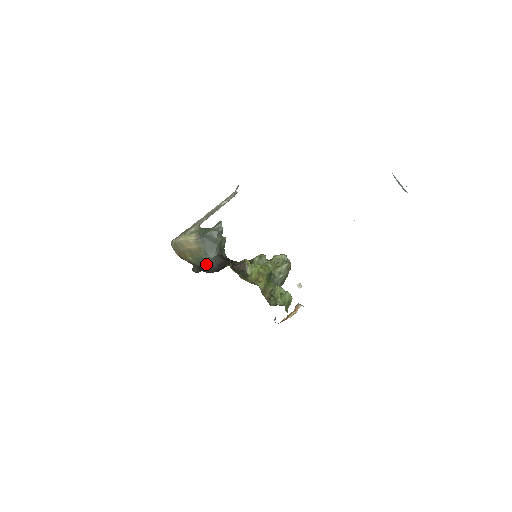
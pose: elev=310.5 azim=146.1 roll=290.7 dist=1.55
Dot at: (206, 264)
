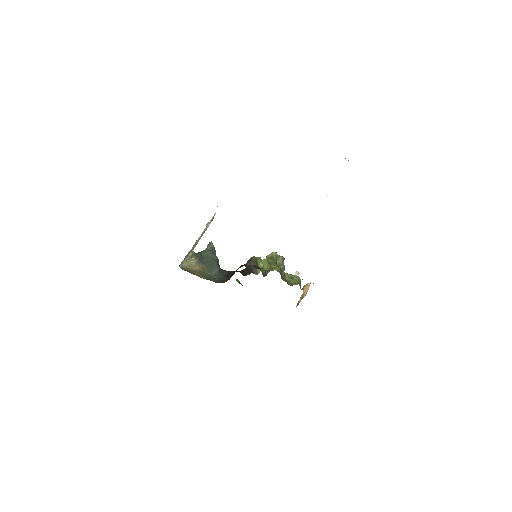
Dot at: (214, 279)
